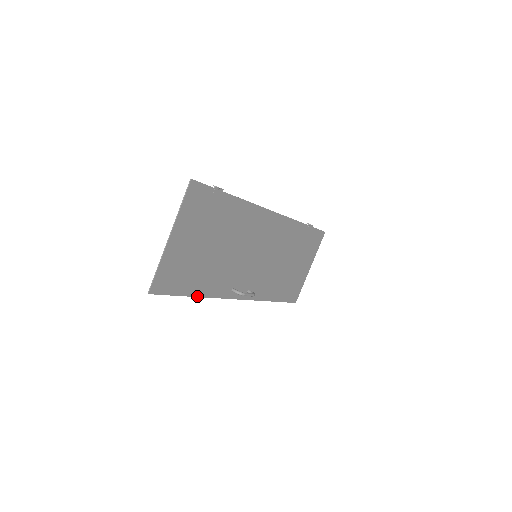
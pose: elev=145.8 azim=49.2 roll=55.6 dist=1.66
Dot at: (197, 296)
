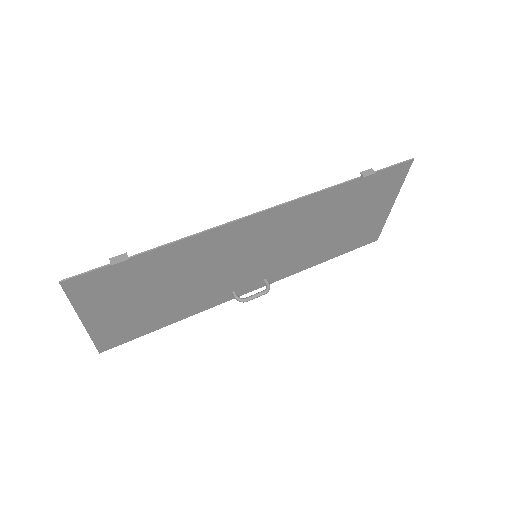
Dot at: (176, 321)
